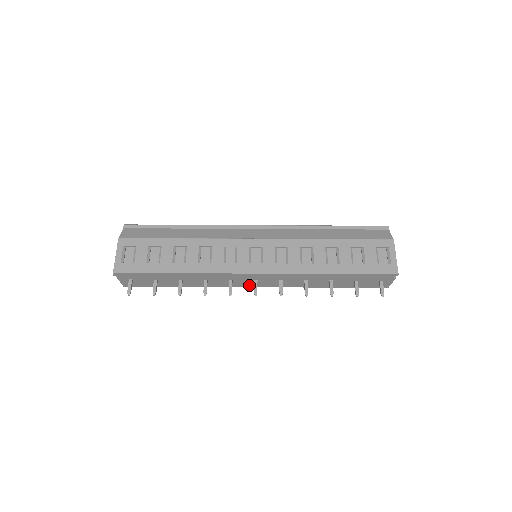
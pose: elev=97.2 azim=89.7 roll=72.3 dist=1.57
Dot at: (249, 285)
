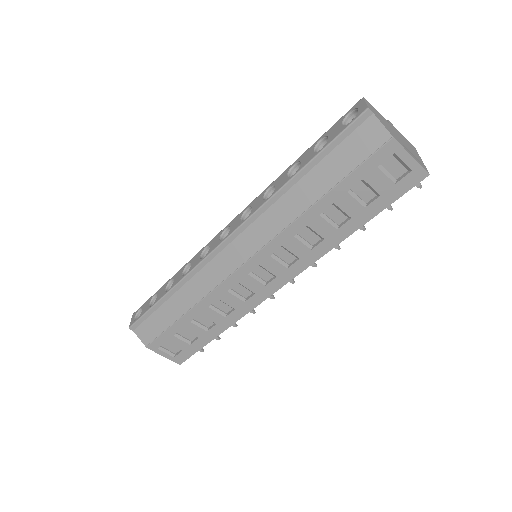
Dot at: occluded
